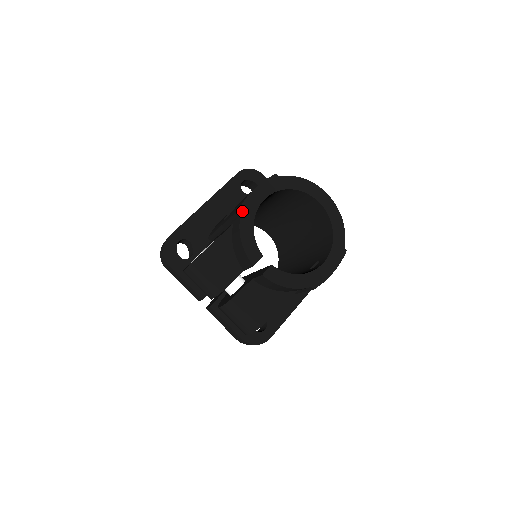
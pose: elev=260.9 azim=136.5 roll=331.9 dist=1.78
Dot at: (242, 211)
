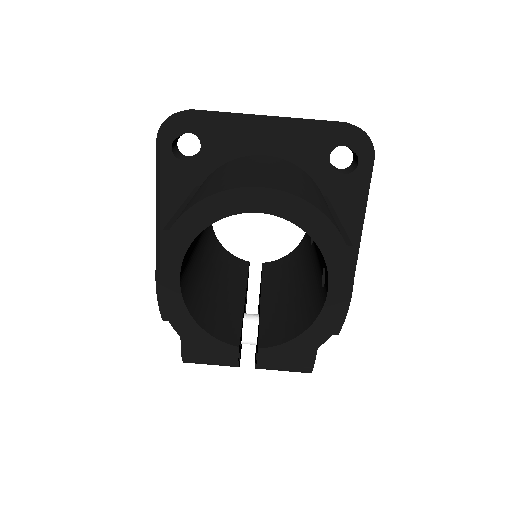
Dot at: (167, 318)
